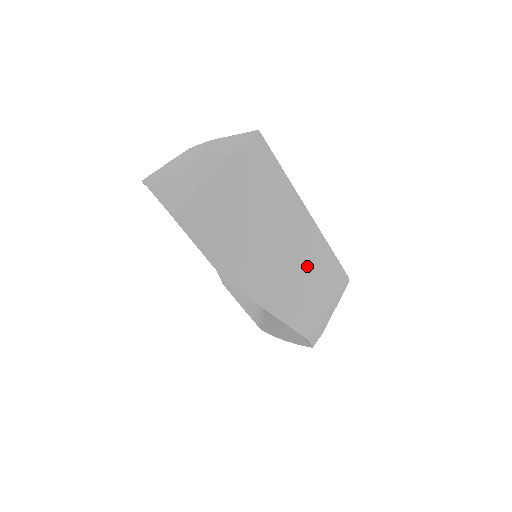
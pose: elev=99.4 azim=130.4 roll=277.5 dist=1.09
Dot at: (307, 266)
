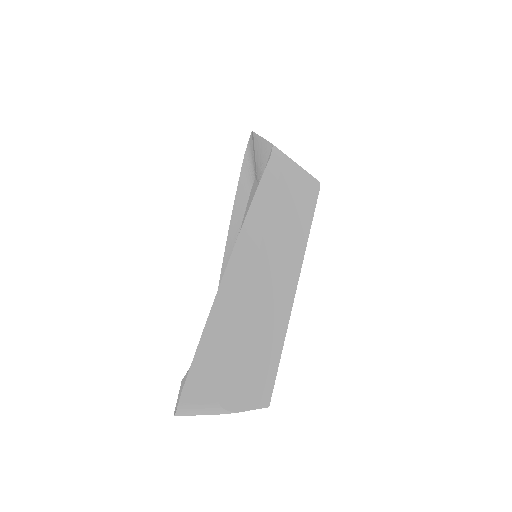
Dot at: occluded
